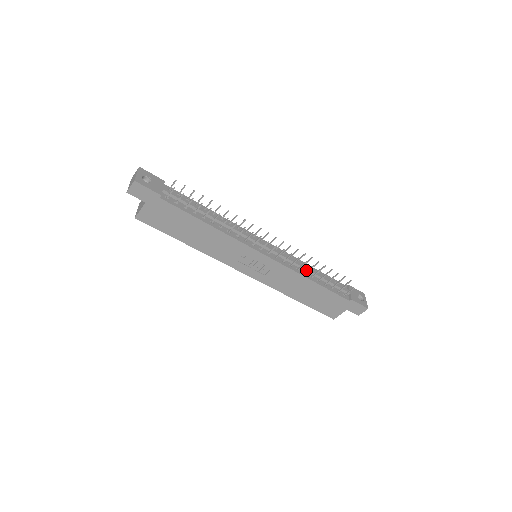
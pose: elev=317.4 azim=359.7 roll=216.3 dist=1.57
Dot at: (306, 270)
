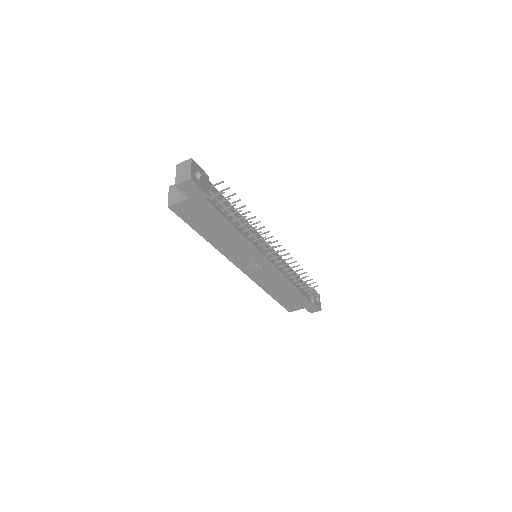
Dot at: (291, 275)
